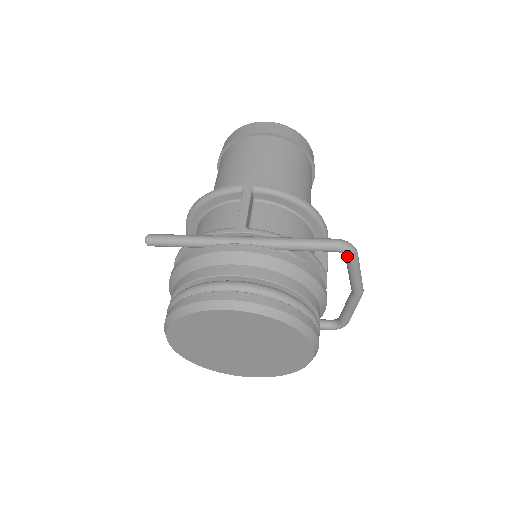
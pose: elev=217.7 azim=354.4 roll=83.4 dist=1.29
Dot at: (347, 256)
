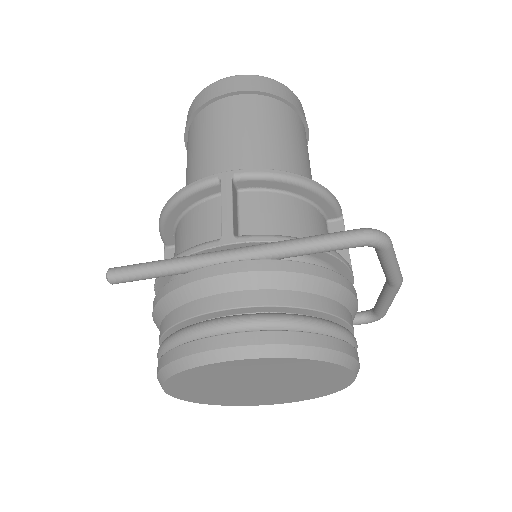
Dot at: (378, 248)
